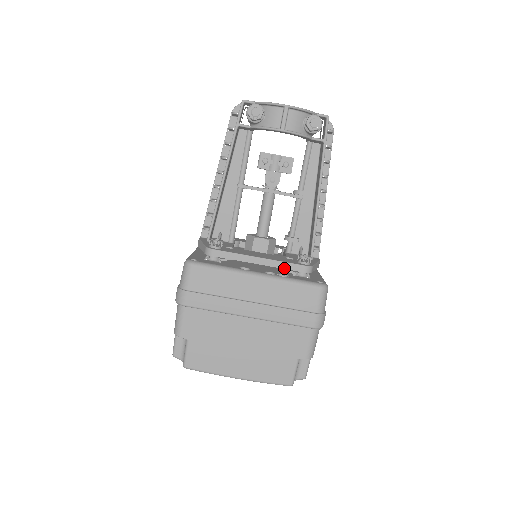
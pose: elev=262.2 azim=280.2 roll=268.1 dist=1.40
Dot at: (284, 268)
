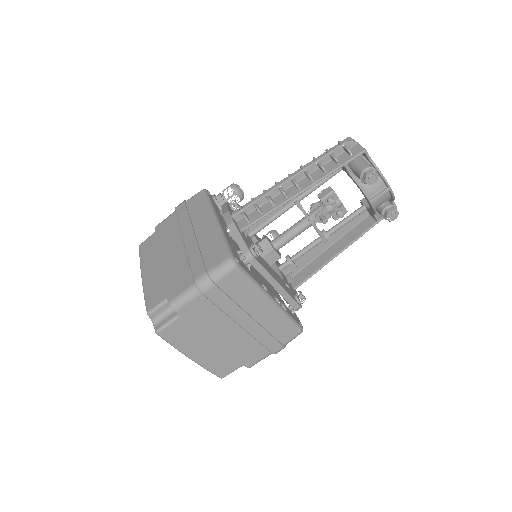
Dot at: (287, 300)
